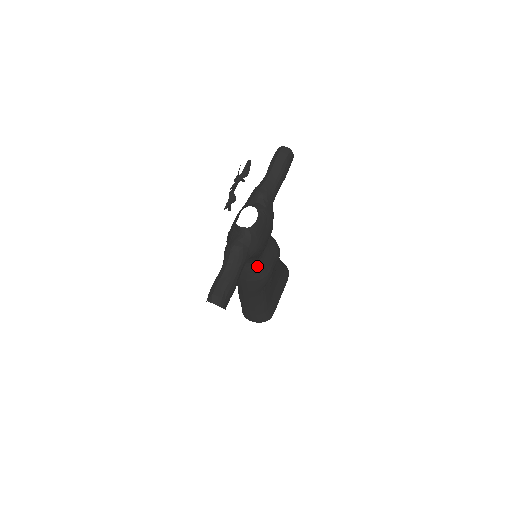
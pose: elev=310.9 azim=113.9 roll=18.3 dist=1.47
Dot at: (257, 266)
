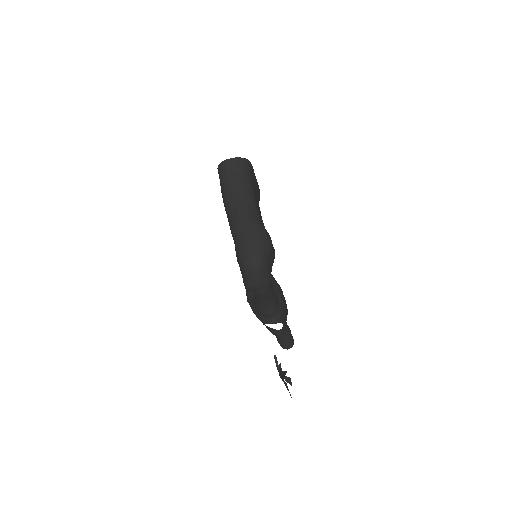
Dot at: occluded
